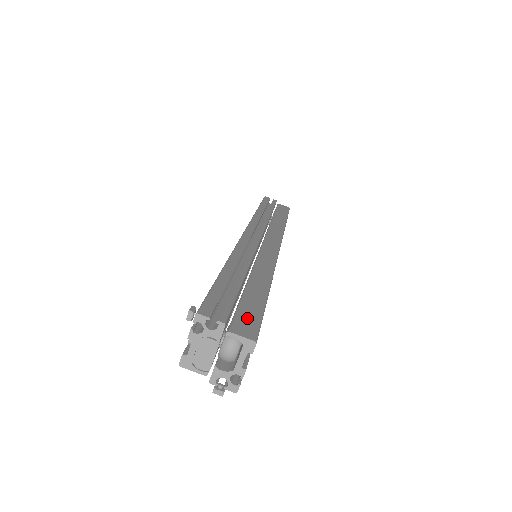
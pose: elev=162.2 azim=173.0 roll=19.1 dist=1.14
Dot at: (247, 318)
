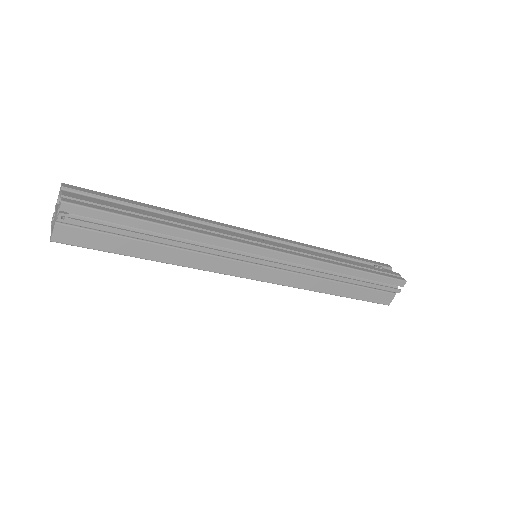
Dot at: occluded
